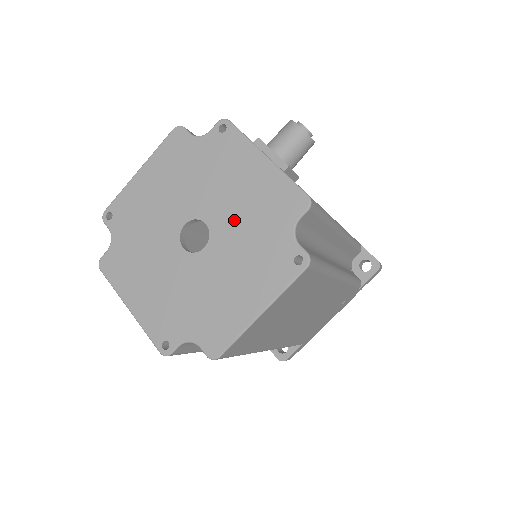
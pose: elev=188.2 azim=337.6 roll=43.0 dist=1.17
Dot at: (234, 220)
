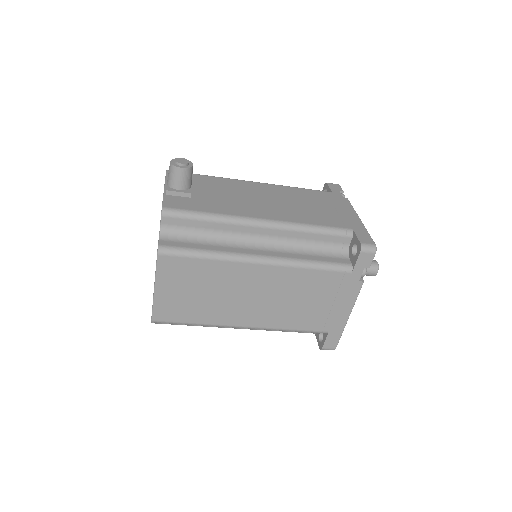
Dot at: occluded
